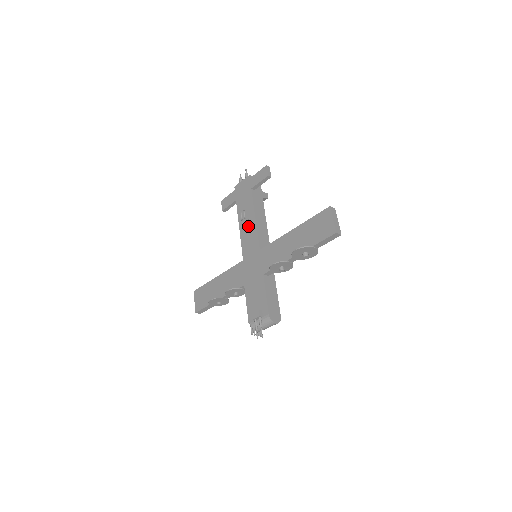
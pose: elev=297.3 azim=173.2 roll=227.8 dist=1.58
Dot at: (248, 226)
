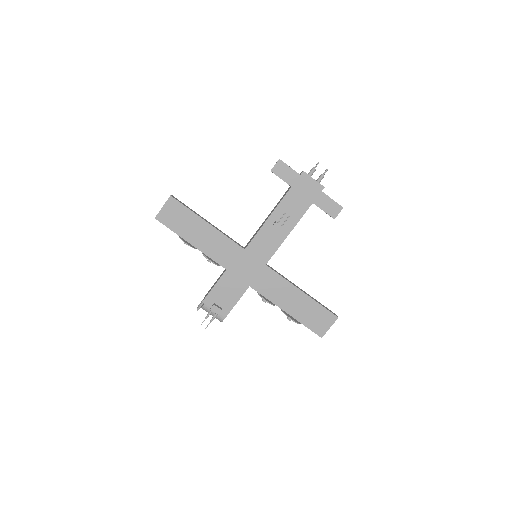
Dot at: (277, 231)
